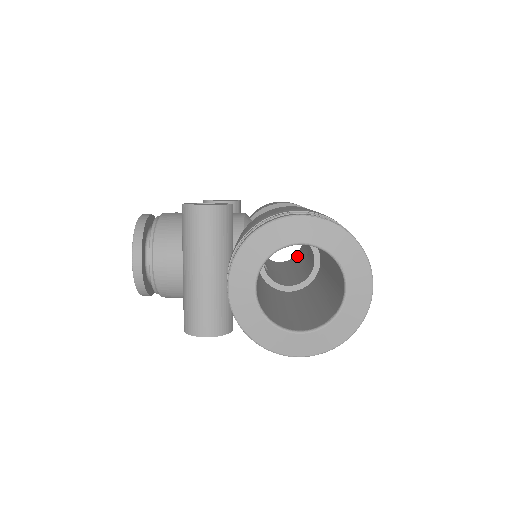
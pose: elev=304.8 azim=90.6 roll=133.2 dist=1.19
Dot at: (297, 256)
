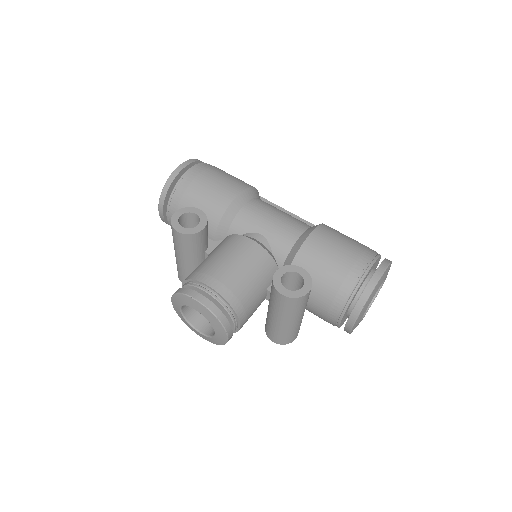
Dot at: occluded
